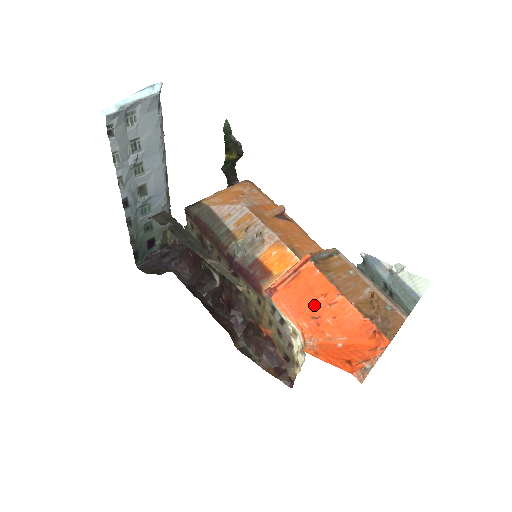
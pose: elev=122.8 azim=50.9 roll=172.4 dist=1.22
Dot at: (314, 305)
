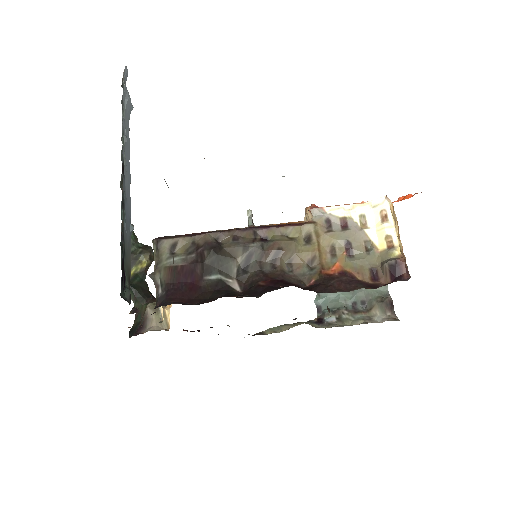
Dot at: occluded
